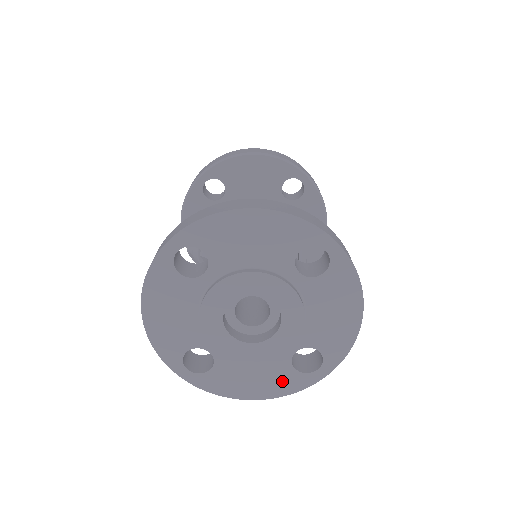
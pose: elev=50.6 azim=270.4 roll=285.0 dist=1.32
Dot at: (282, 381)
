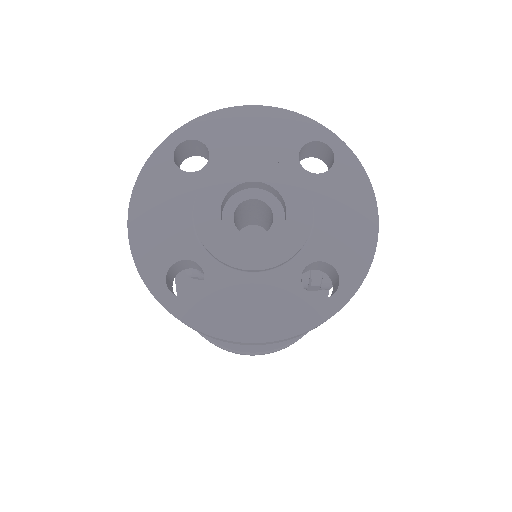
Dot at: (290, 311)
